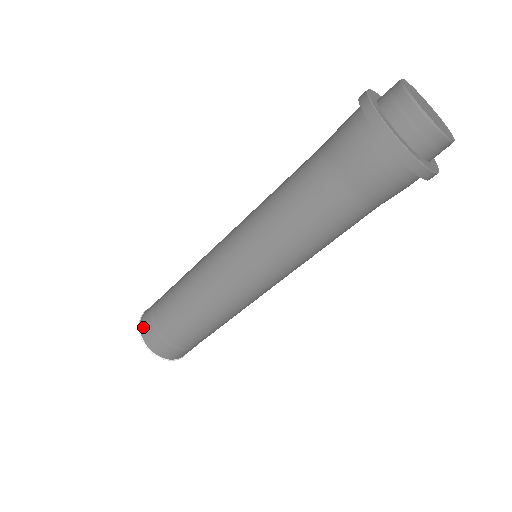
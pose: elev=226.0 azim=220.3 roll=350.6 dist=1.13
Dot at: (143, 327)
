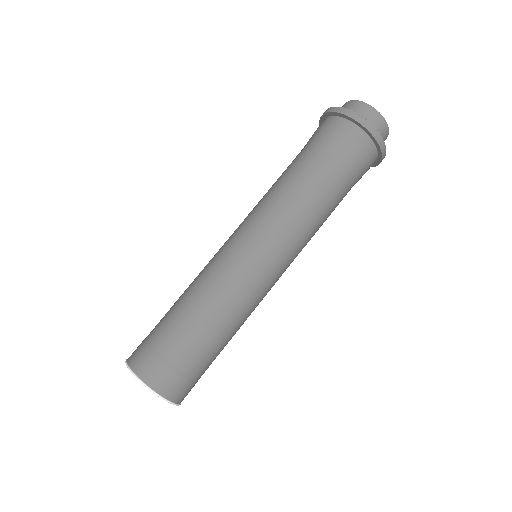
Dot at: occluded
